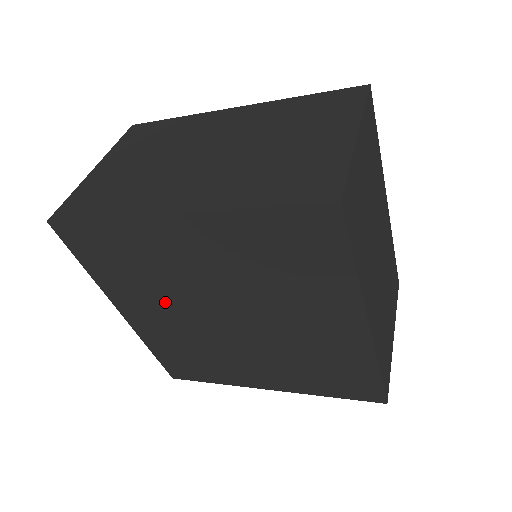
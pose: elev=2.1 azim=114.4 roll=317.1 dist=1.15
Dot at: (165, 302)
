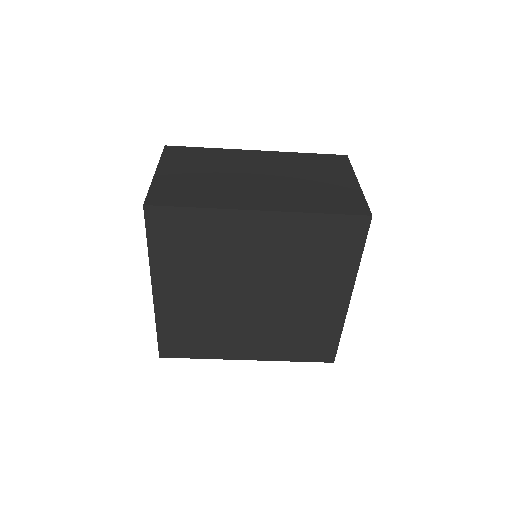
Dot at: (205, 281)
